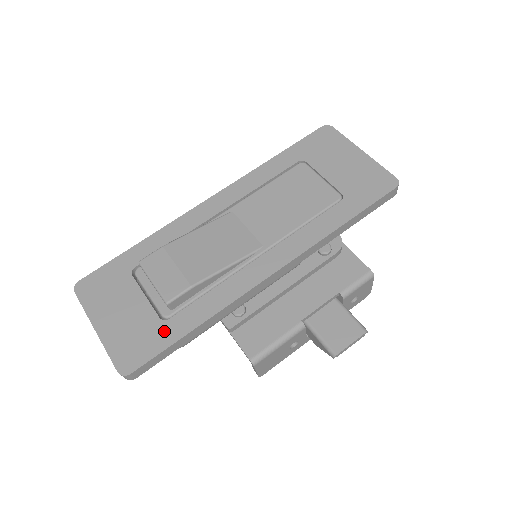
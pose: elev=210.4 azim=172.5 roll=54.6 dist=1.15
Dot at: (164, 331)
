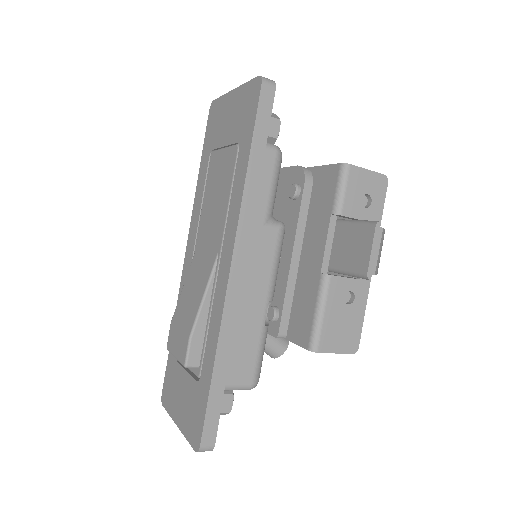
Dot at: (201, 390)
